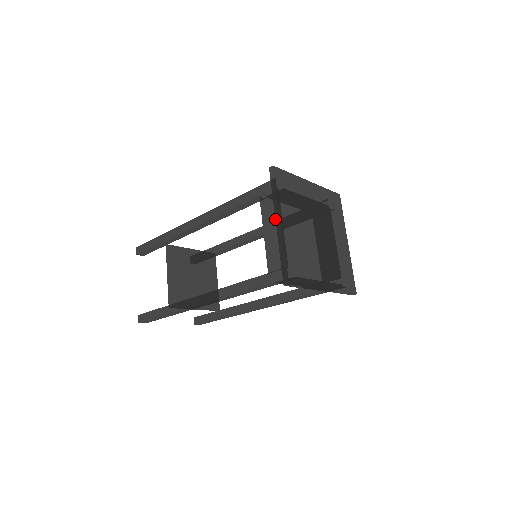
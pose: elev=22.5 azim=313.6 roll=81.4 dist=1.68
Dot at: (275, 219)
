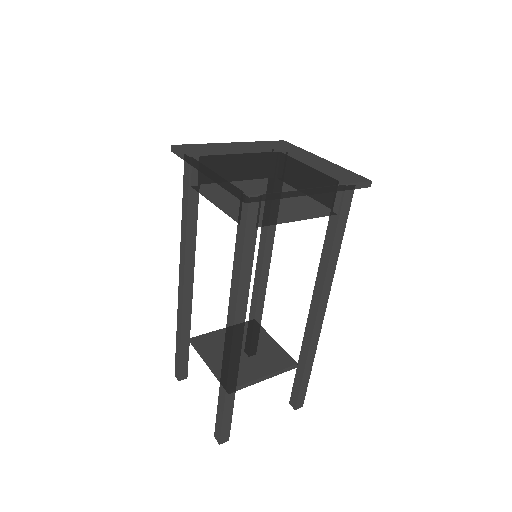
Dot at: occluded
